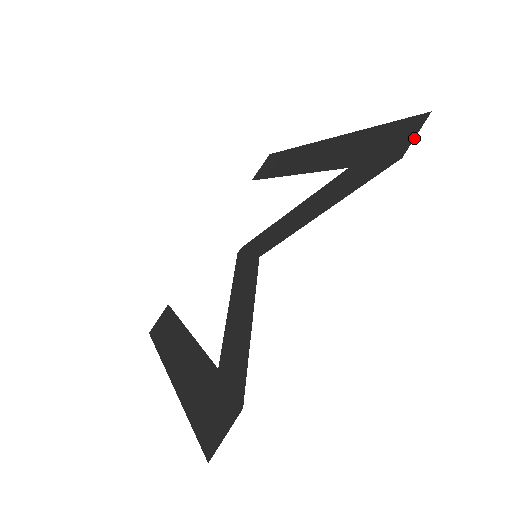
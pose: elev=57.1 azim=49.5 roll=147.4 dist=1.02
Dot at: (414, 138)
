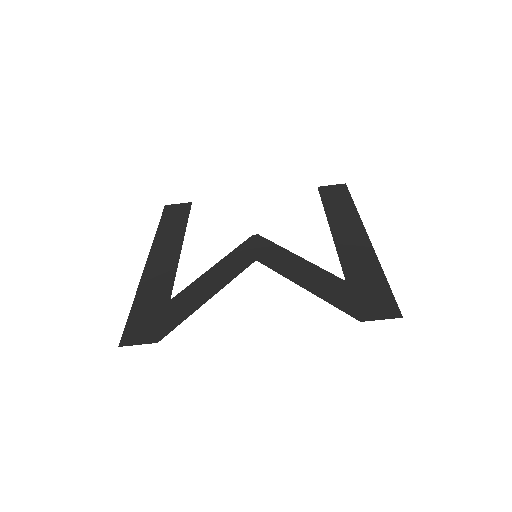
Dot at: occluded
